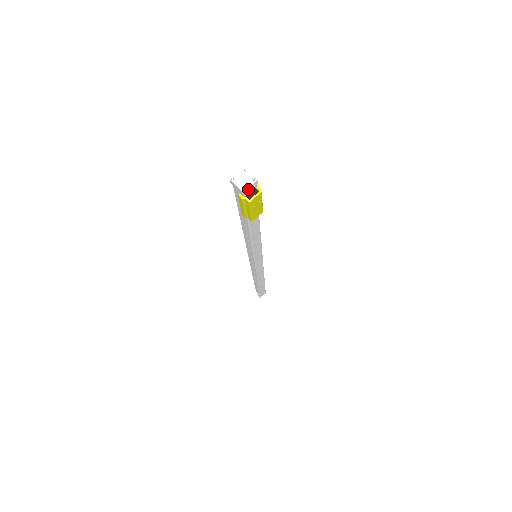
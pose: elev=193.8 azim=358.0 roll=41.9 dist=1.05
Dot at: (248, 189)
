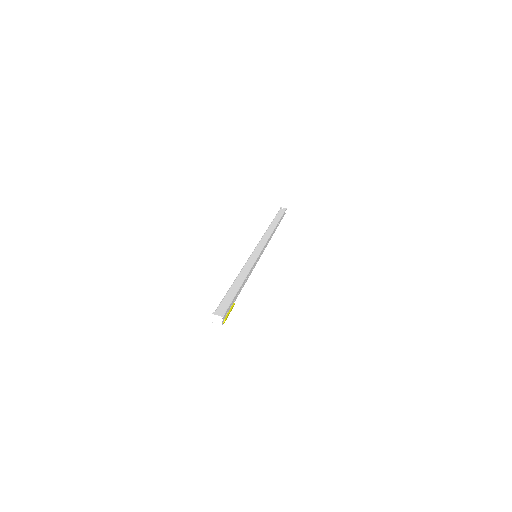
Dot at: (215, 324)
